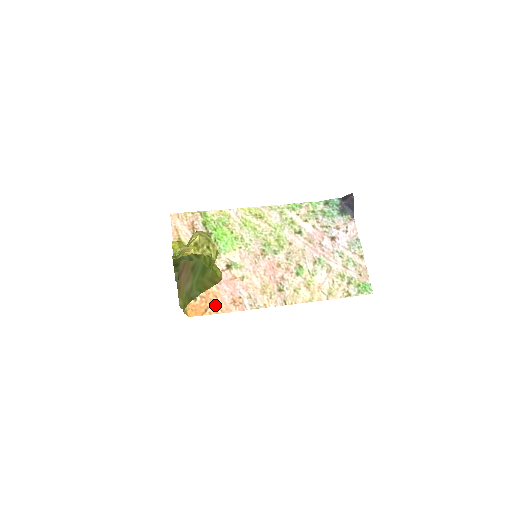
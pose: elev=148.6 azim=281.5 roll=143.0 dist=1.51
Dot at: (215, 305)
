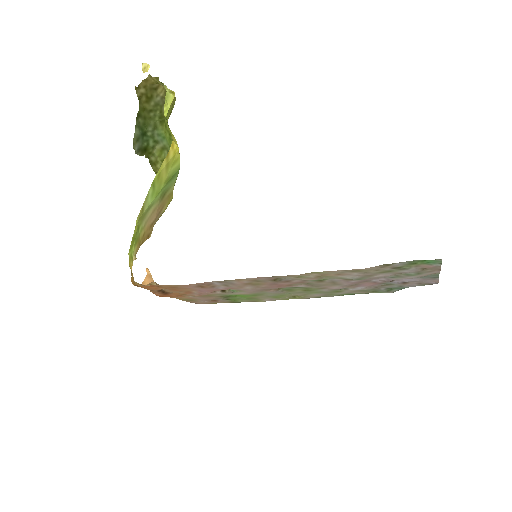
Dot at: (175, 287)
